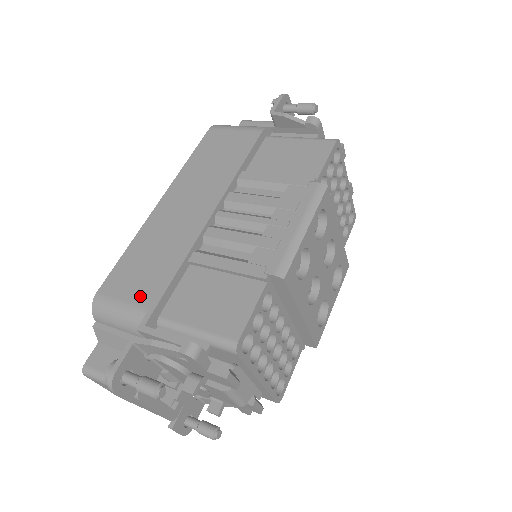
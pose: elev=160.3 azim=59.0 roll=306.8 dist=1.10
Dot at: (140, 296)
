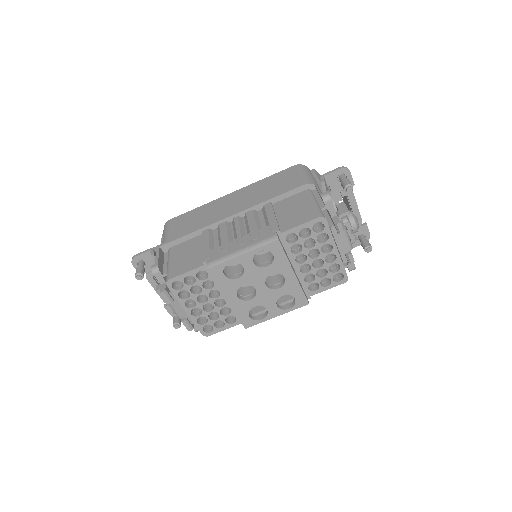
Dot at: (173, 233)
